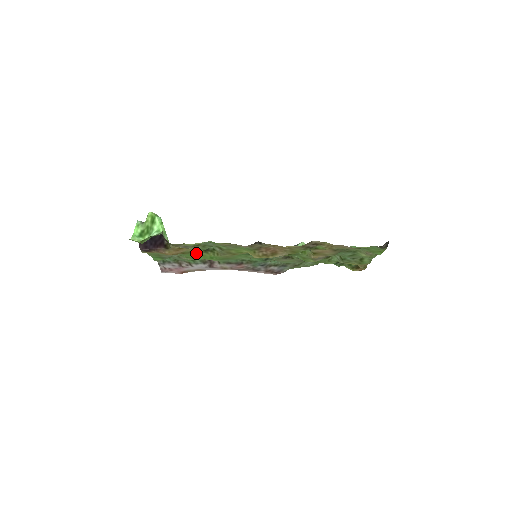
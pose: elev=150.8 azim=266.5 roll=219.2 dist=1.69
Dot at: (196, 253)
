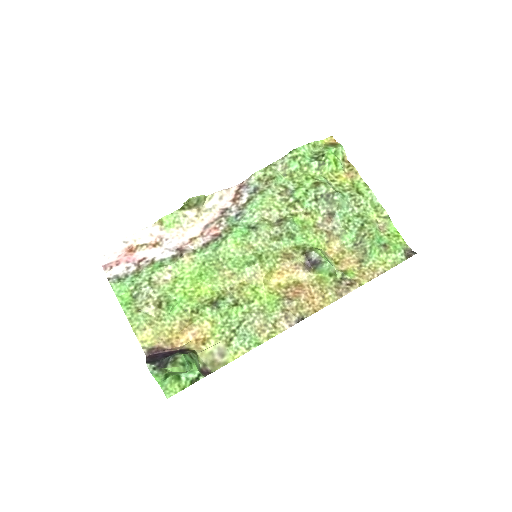
Dot at: (195, 301)
